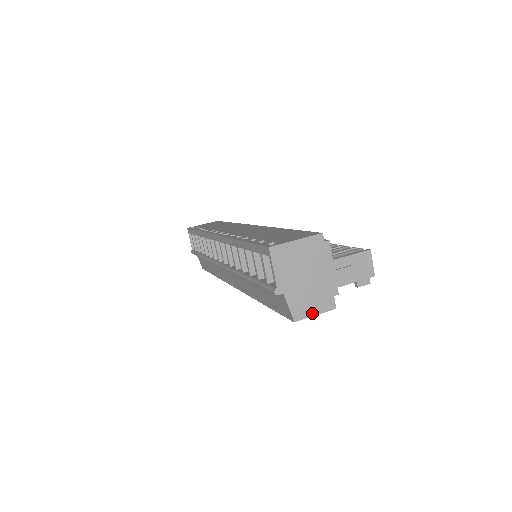
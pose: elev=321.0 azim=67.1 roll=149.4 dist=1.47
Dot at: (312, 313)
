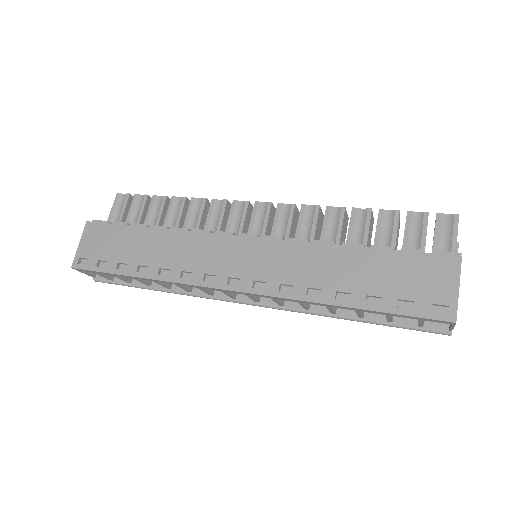
Dot at: occluded
